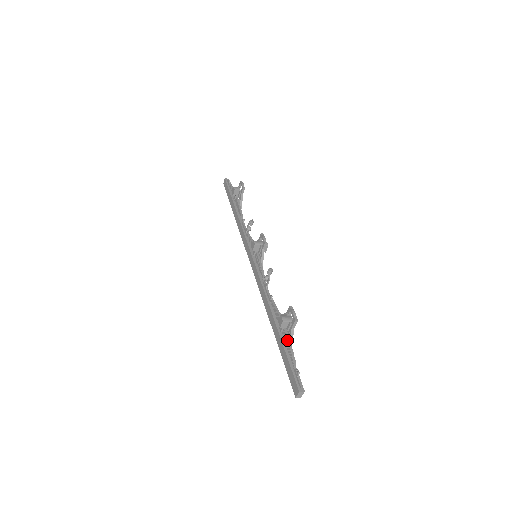
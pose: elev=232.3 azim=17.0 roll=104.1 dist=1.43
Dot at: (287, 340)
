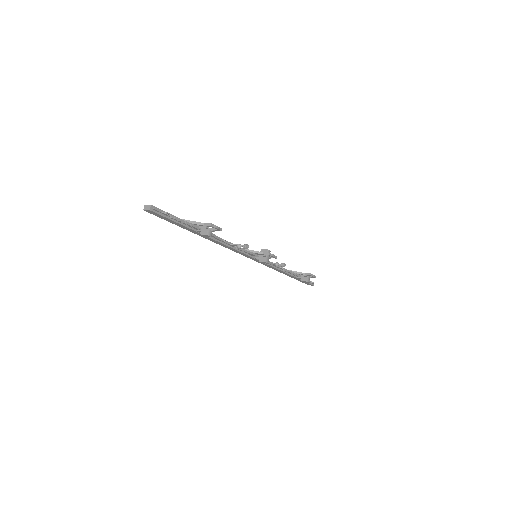
Dot at: occluded
